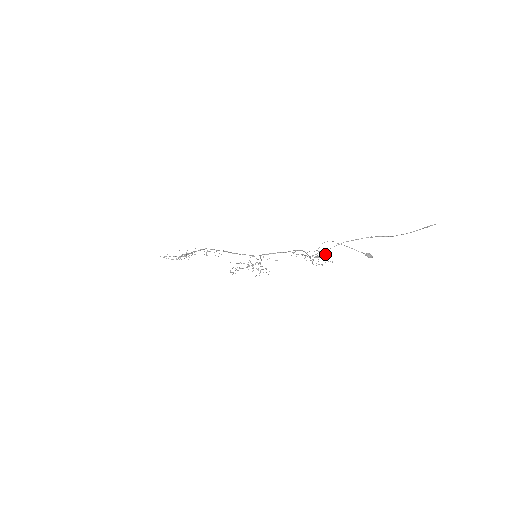
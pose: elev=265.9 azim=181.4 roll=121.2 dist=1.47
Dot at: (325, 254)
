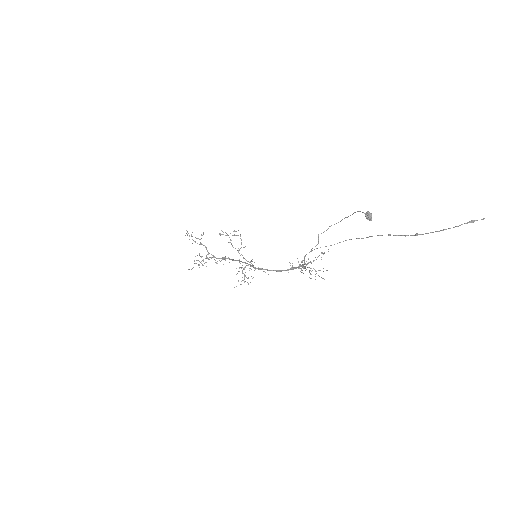
Dot at: (323, 268)
